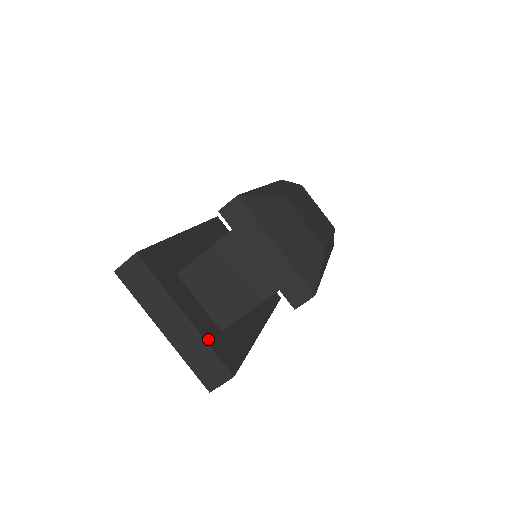
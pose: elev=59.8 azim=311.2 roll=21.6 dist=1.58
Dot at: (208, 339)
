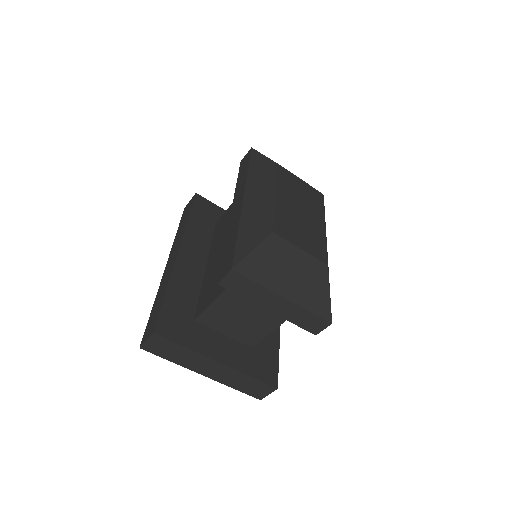
Dot at: (245, 370)
